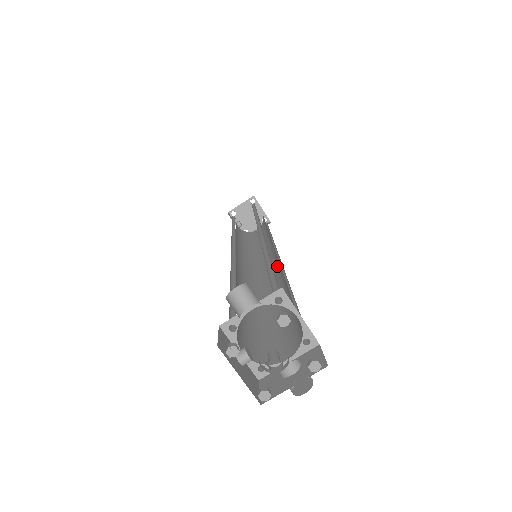
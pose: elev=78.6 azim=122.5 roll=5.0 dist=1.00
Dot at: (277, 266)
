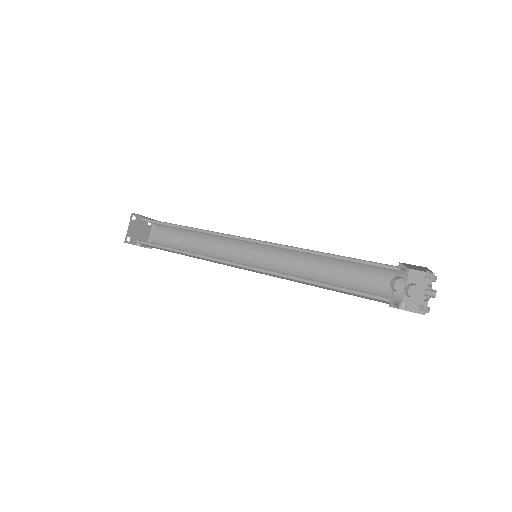
Dot at: (279, 250)
